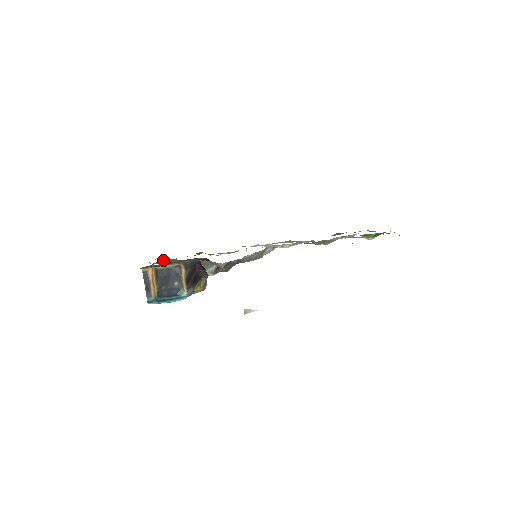
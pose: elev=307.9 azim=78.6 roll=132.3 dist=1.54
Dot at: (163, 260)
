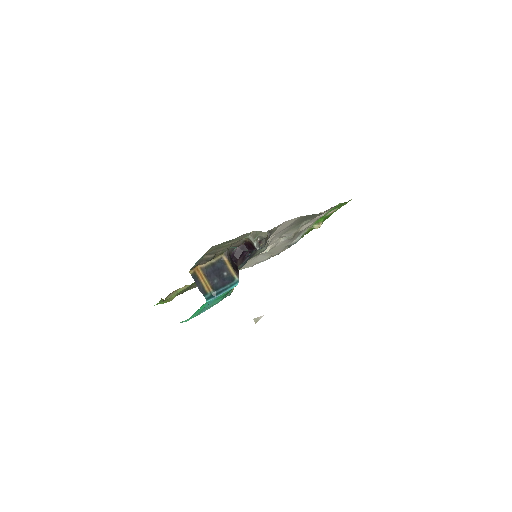
Dot at: (174, 292)
